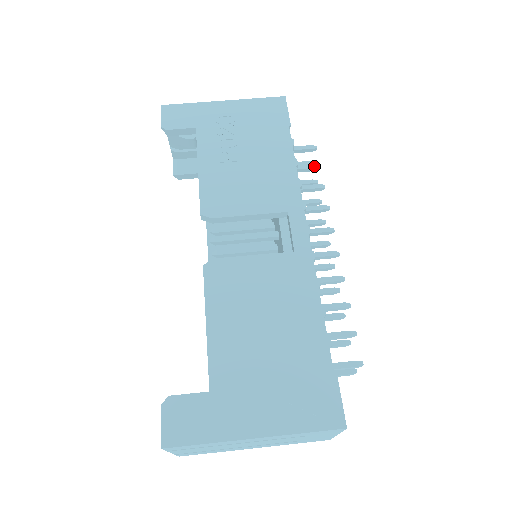
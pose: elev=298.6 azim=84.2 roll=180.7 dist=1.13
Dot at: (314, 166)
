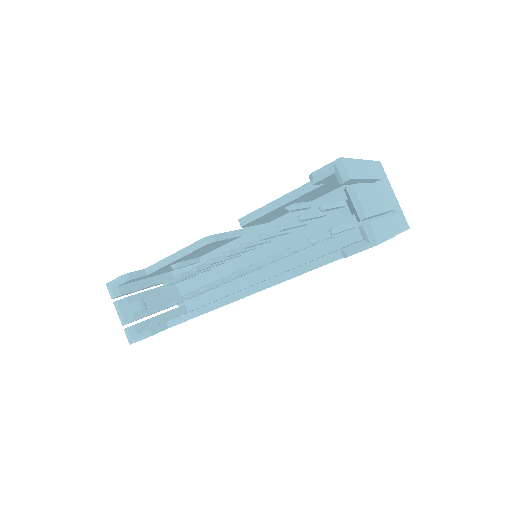
Dot at: occluded
